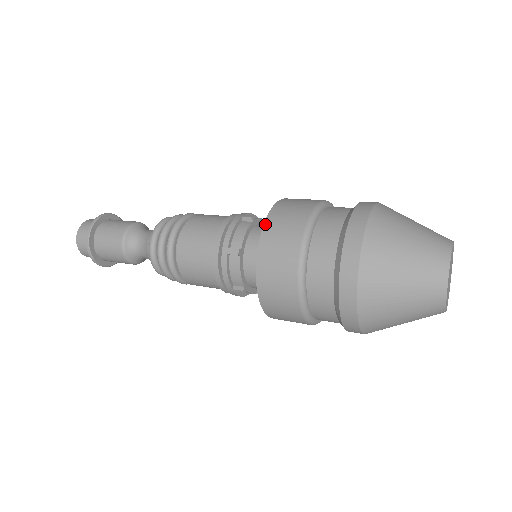
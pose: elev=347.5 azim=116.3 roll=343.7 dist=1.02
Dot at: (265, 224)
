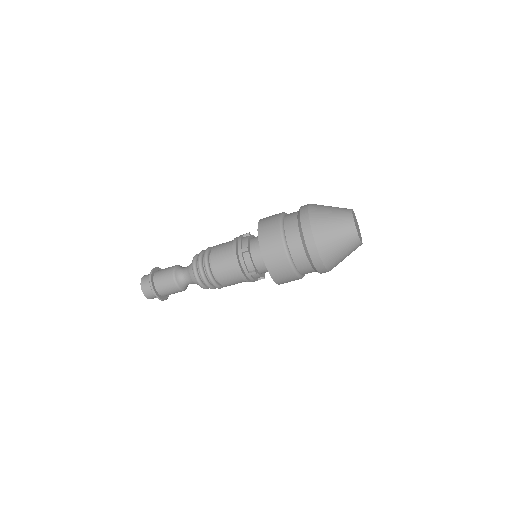
Dot at: (258, 228)
